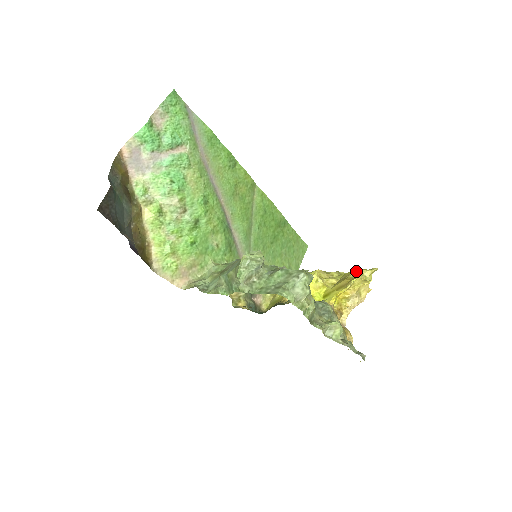
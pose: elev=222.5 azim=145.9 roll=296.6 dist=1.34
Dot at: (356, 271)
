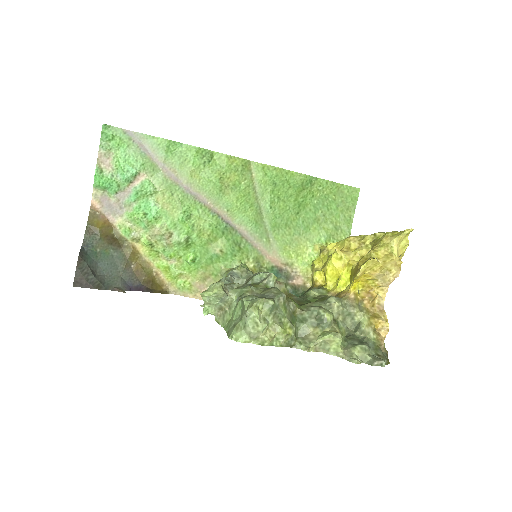
Dot at: (381, 240)
